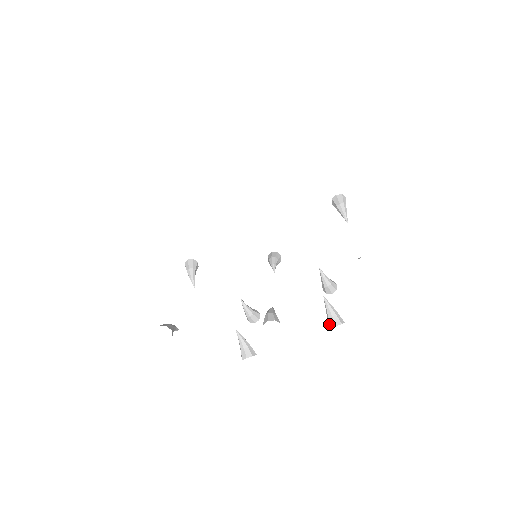
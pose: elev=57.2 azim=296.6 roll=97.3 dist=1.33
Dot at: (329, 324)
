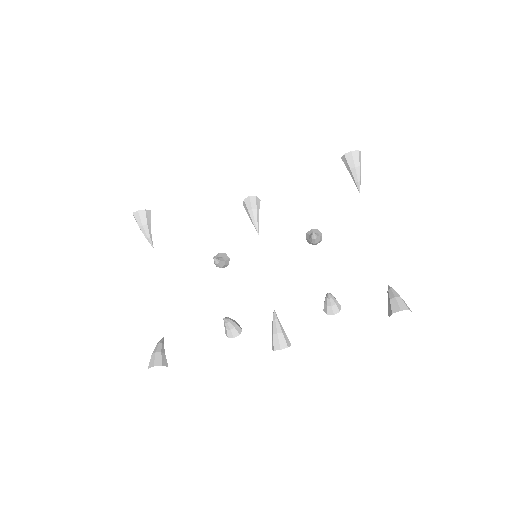
Dot at: (327, 311)
